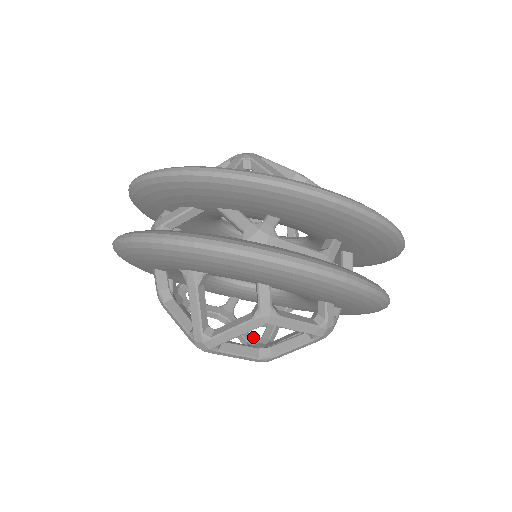
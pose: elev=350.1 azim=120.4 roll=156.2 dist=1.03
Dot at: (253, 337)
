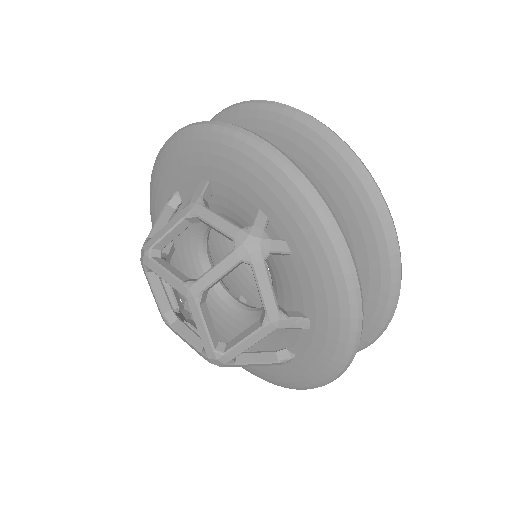
Dot at: occluded
